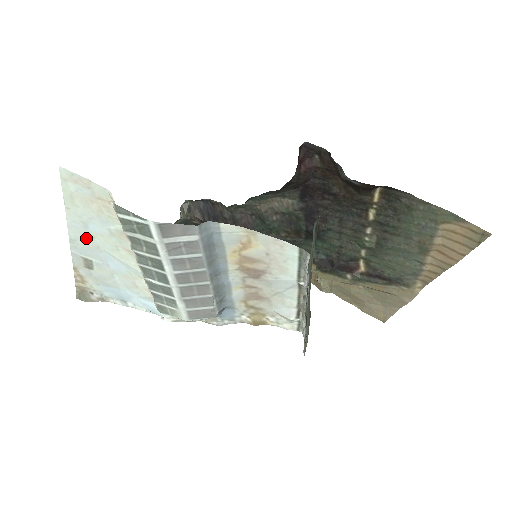
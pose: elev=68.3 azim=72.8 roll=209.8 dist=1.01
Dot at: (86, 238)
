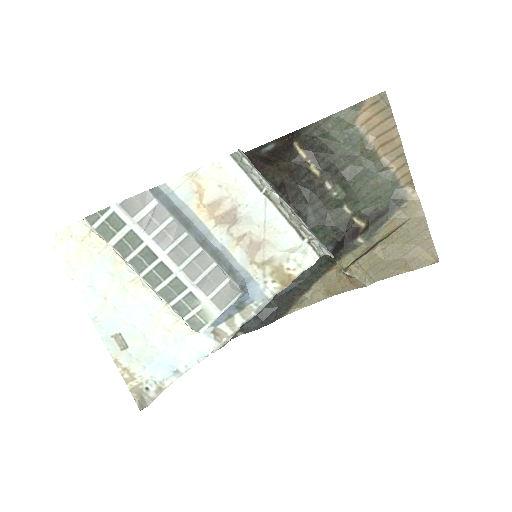
Dot at: (101, 305)
